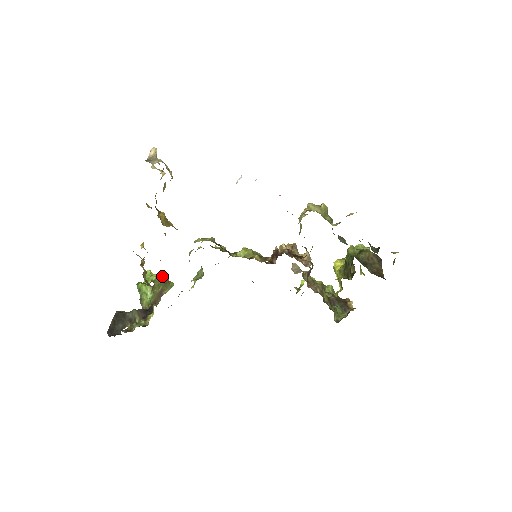
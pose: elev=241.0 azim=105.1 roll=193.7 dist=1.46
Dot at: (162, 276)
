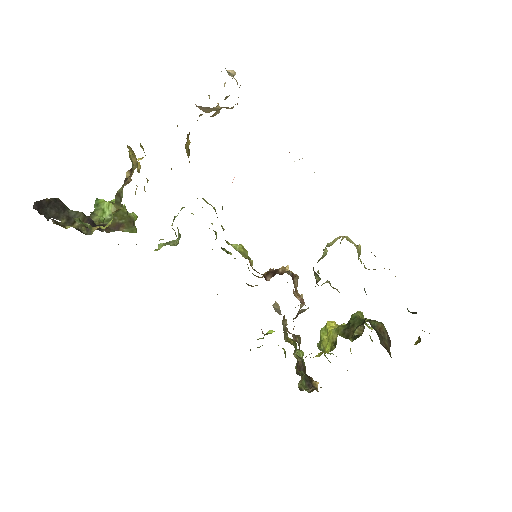
Dot at: occluded
